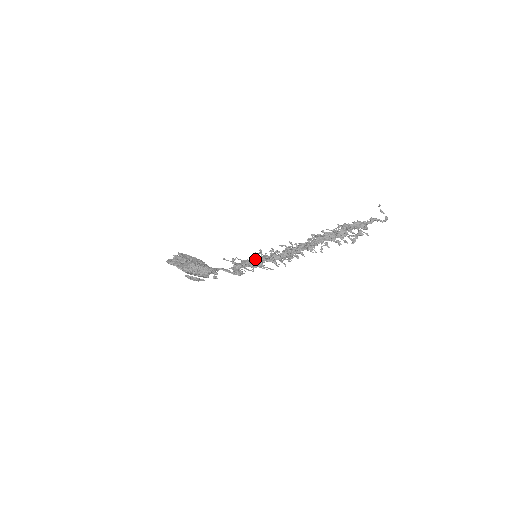
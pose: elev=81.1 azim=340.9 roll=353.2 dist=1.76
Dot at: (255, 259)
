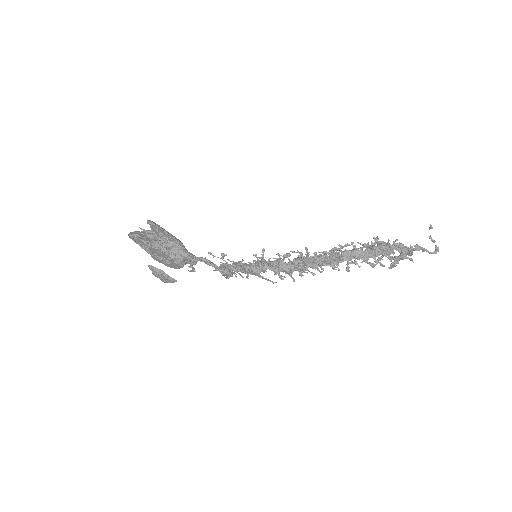
Dot at: occluded
